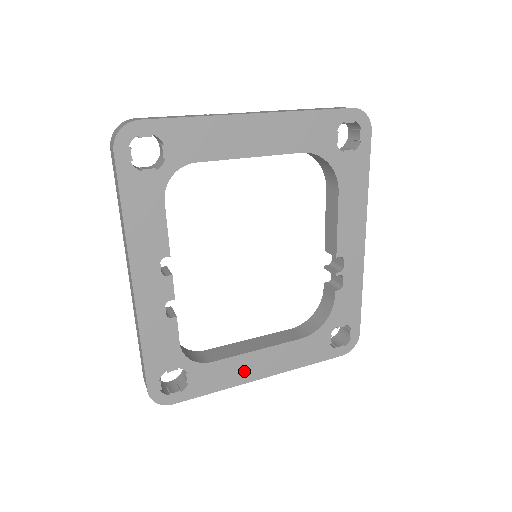
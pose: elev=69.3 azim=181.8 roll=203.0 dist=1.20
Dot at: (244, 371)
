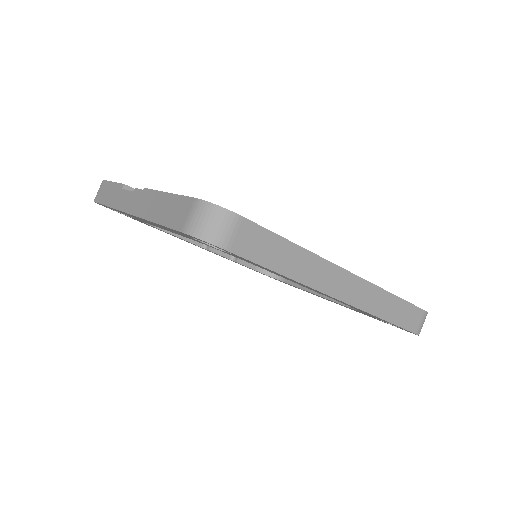
Dot at: occluded
